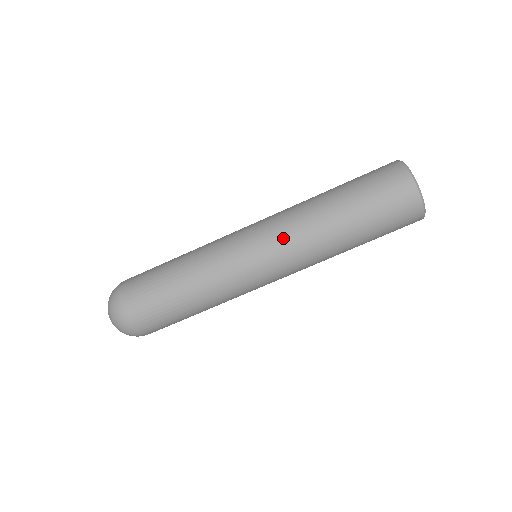
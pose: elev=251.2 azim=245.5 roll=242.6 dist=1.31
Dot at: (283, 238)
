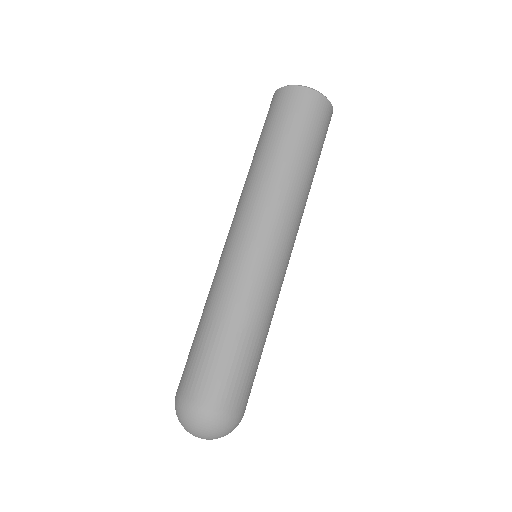
Dot at: (274, 214)
